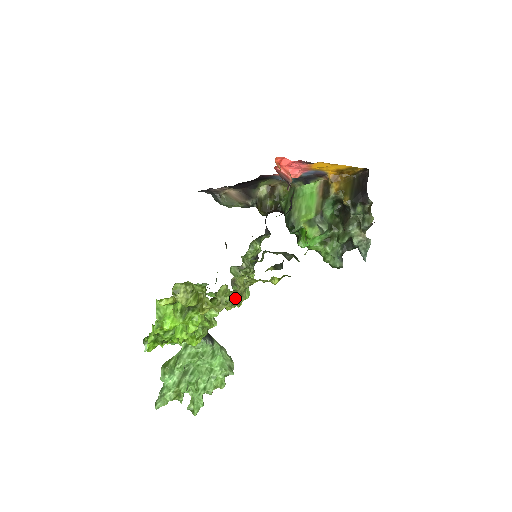
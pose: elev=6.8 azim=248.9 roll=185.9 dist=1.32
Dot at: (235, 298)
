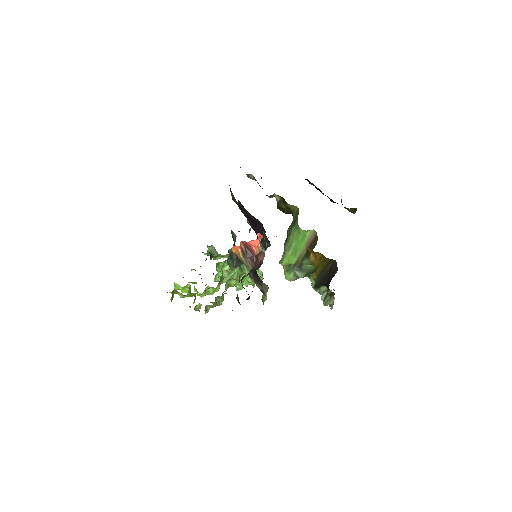
Dot at: occluded
